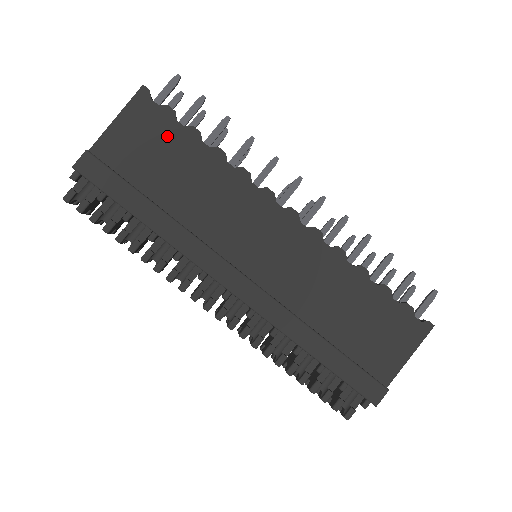
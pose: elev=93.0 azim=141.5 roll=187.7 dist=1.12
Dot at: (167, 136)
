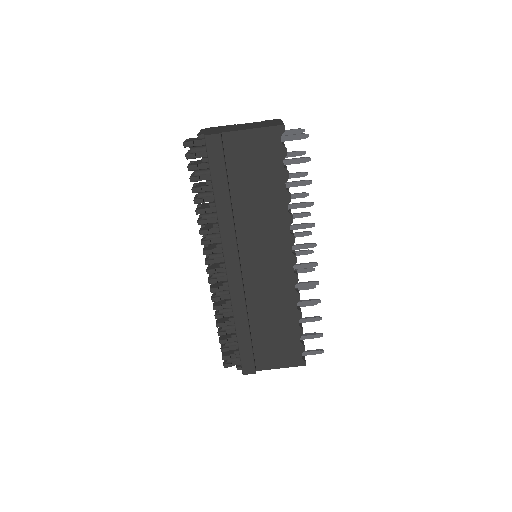
Dot at: (270, 164)
